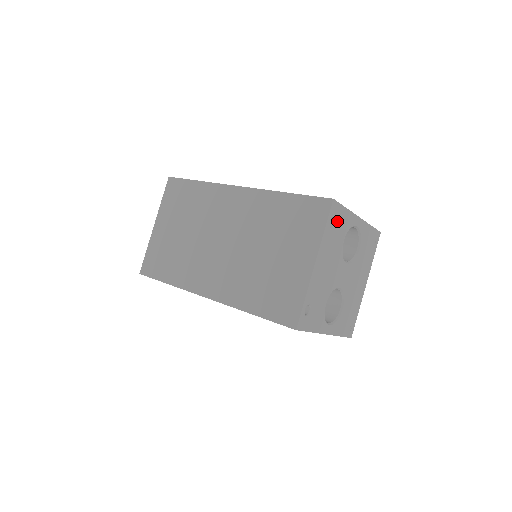
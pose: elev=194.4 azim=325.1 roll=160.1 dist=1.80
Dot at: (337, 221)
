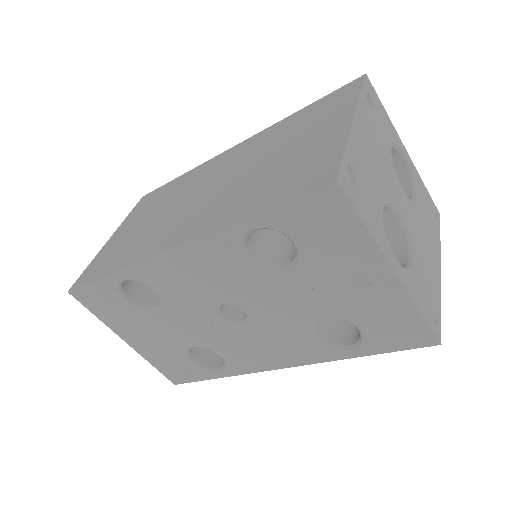
Dot at: (376, 109)
